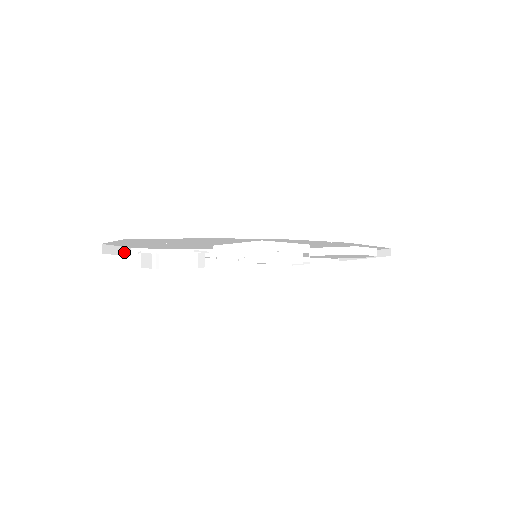
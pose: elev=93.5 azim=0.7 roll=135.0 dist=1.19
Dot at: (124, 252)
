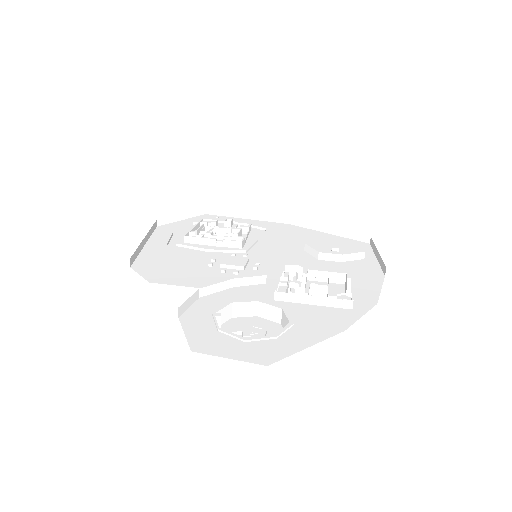
Dot at: (180, 321)
